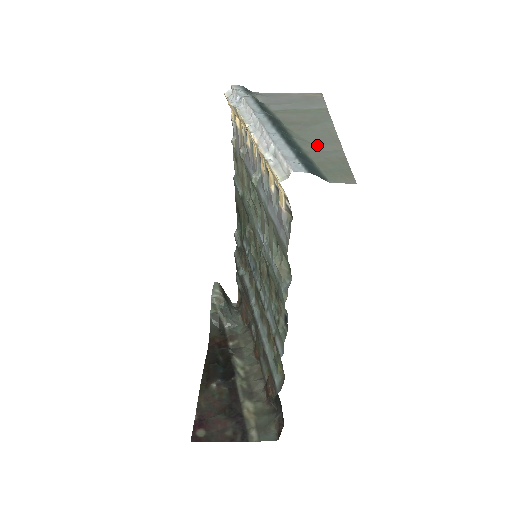
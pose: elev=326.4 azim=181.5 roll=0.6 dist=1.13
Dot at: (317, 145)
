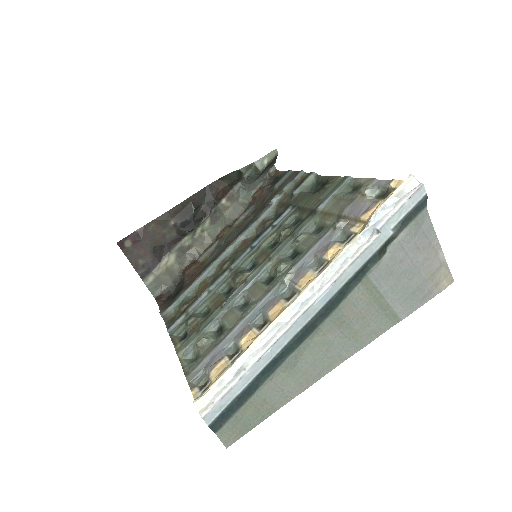
Dot at: (292, 376)
